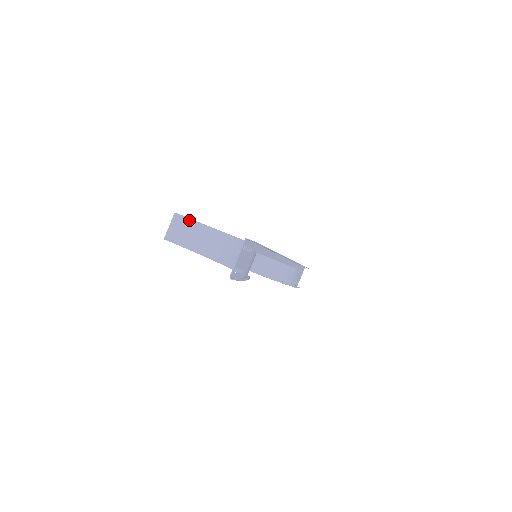
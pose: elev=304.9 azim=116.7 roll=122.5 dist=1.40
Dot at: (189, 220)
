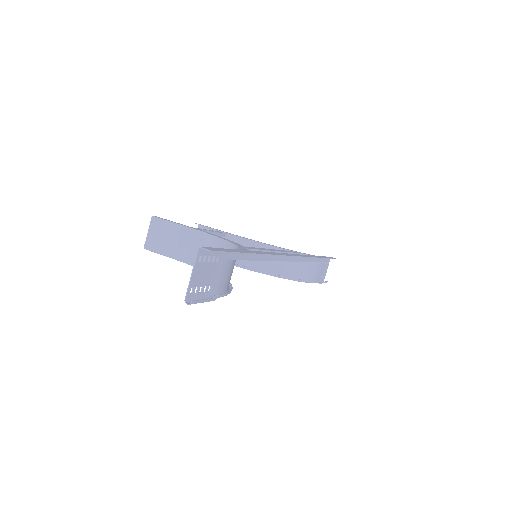
Dot at: (168, 223)
